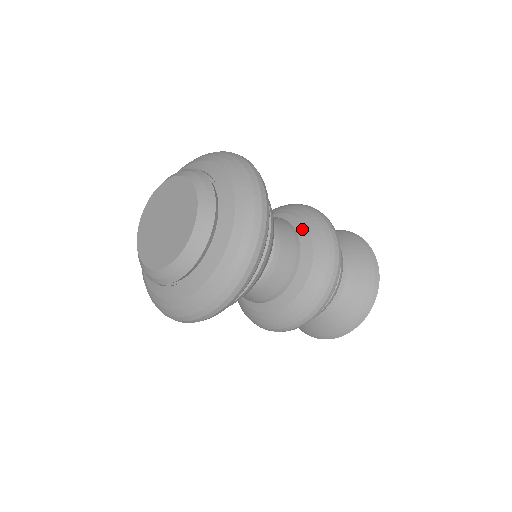
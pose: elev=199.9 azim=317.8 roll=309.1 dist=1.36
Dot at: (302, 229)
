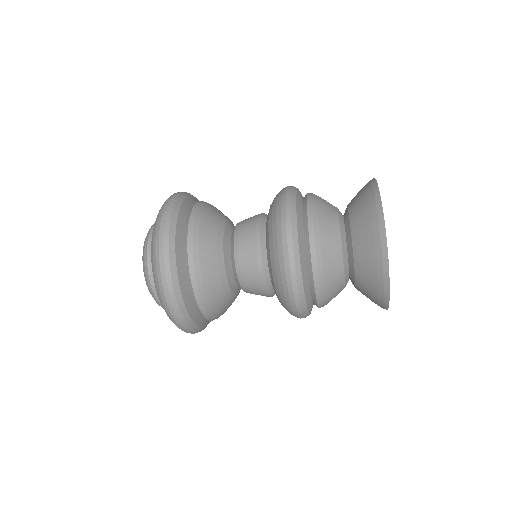
Dot at: occluded
